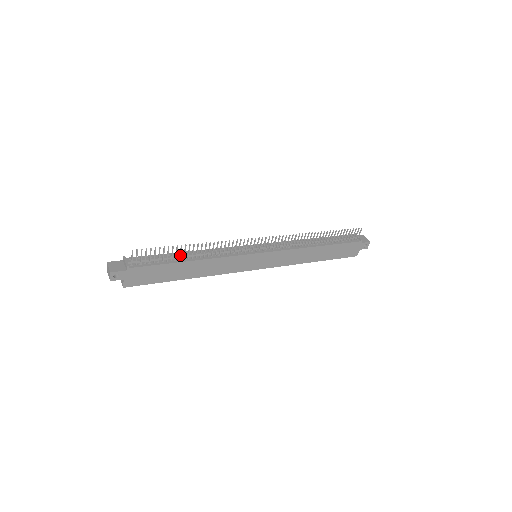
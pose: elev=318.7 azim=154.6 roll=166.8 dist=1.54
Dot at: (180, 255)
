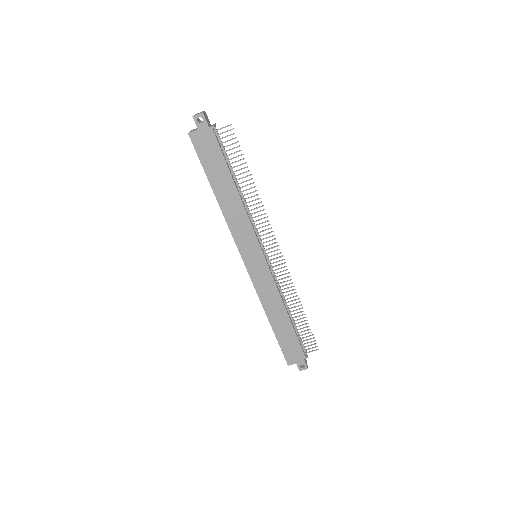
Dot at: (238, 175)
